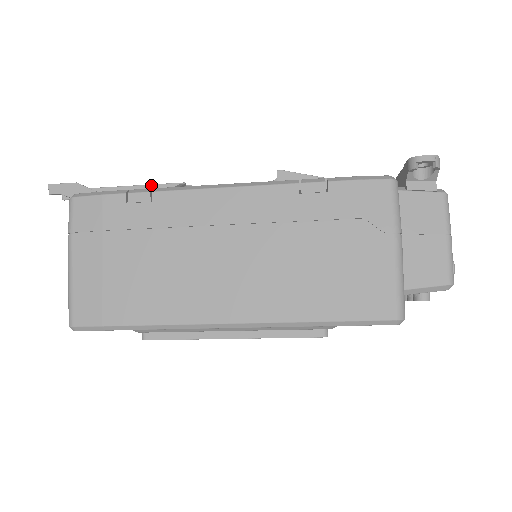
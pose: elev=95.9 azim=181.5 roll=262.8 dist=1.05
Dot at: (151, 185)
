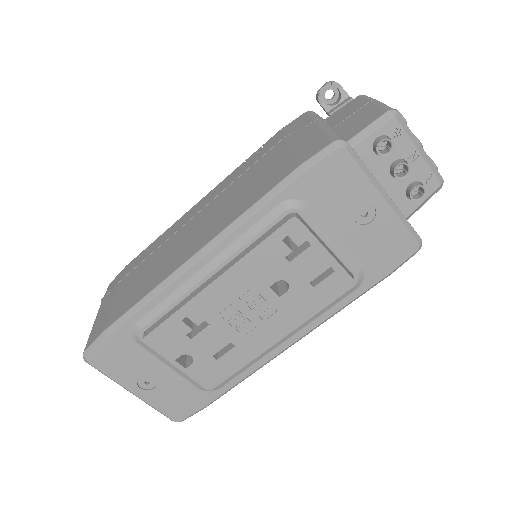
Dot at: occluded
